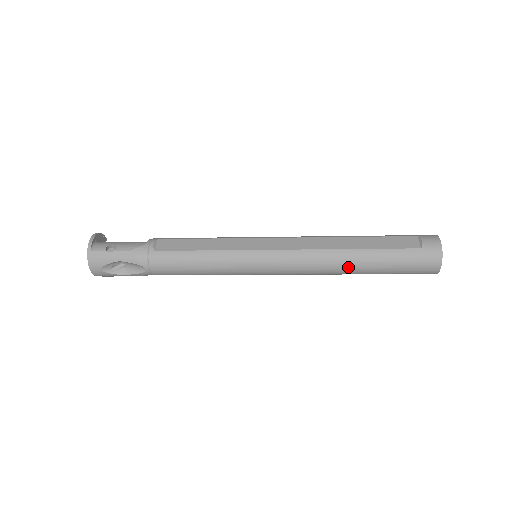
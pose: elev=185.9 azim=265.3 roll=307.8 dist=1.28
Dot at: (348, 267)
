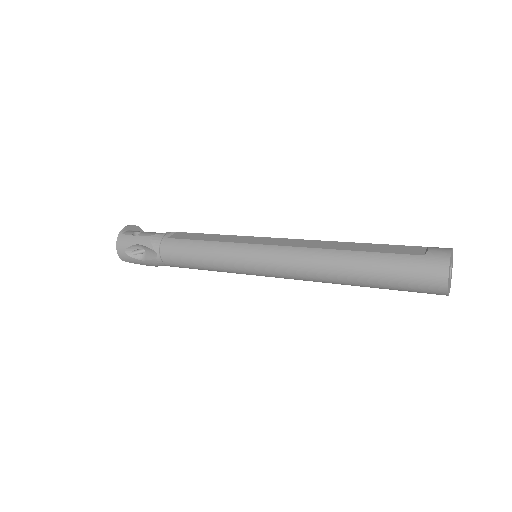
Dot at: (339, 270)
